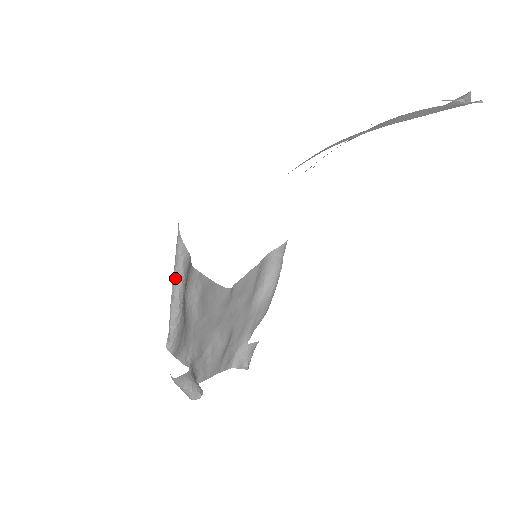
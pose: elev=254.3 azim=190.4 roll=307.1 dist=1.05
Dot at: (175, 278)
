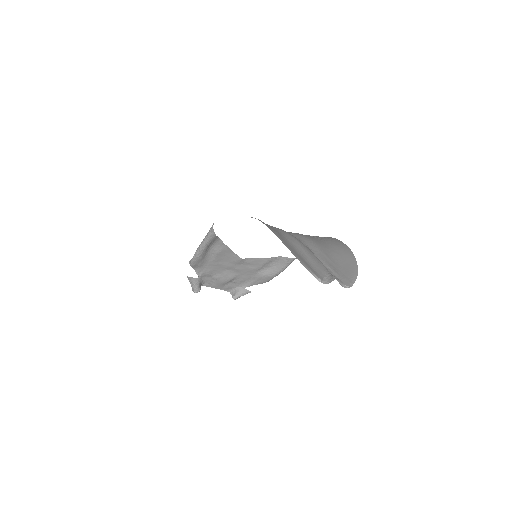
Dot at: (205, 239)
